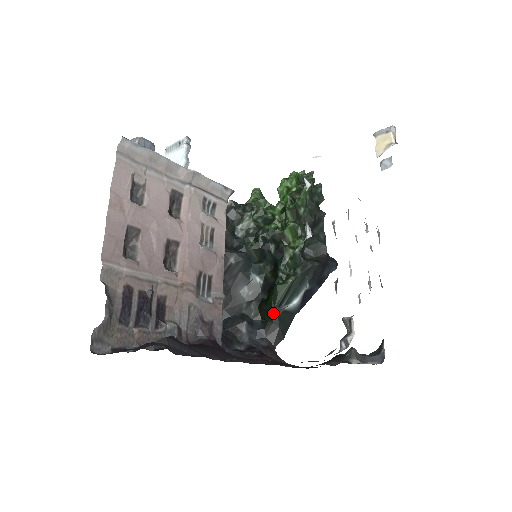
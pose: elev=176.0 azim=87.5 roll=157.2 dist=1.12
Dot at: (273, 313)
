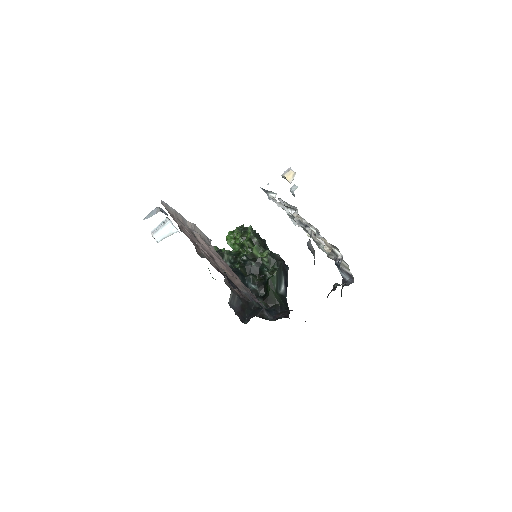
Dot at: (276, 297)
